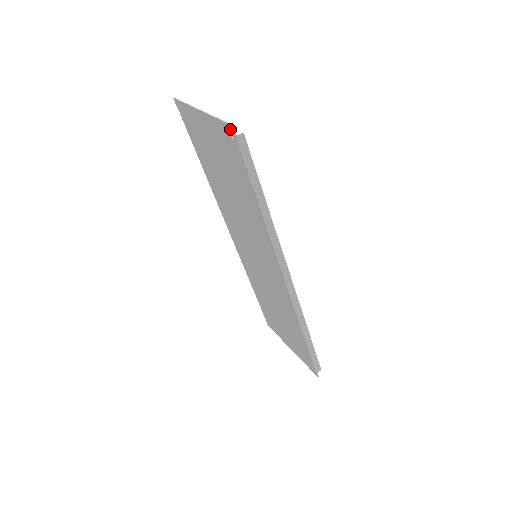
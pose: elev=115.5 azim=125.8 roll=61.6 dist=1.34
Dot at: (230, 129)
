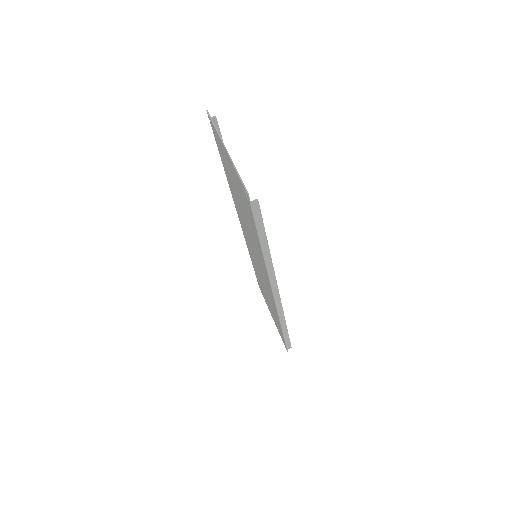
Dot at: (246, 193)
